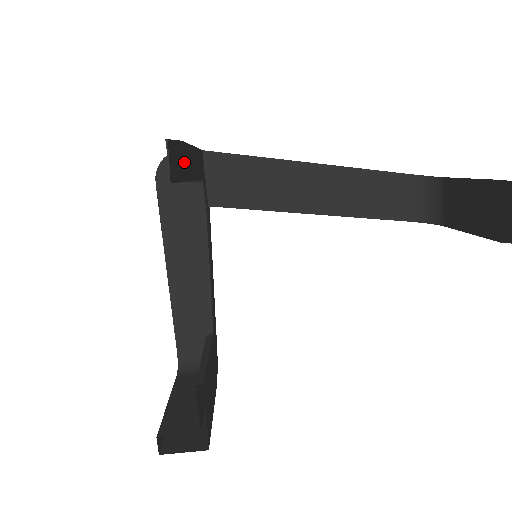
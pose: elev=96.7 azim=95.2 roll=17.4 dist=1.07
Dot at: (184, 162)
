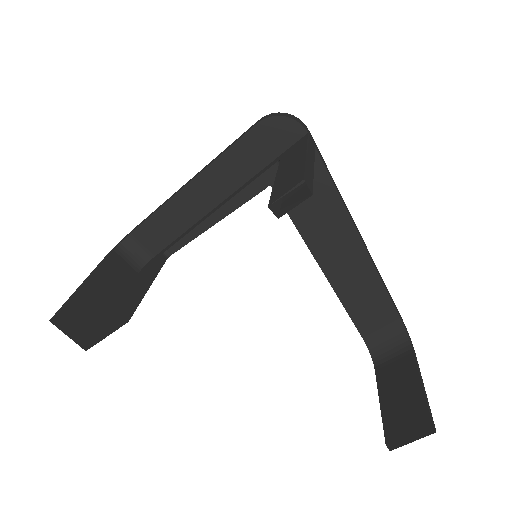
Dot at: (294, 153)
